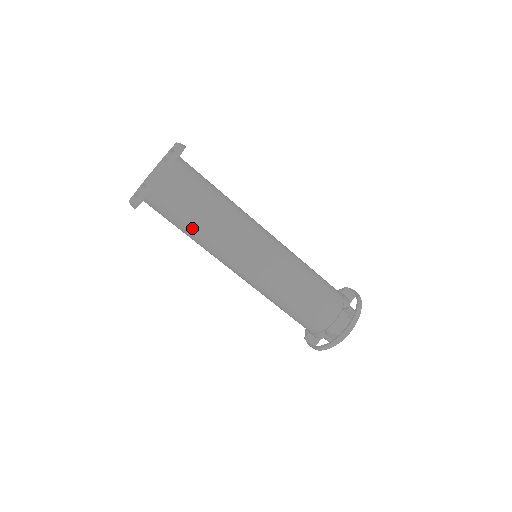
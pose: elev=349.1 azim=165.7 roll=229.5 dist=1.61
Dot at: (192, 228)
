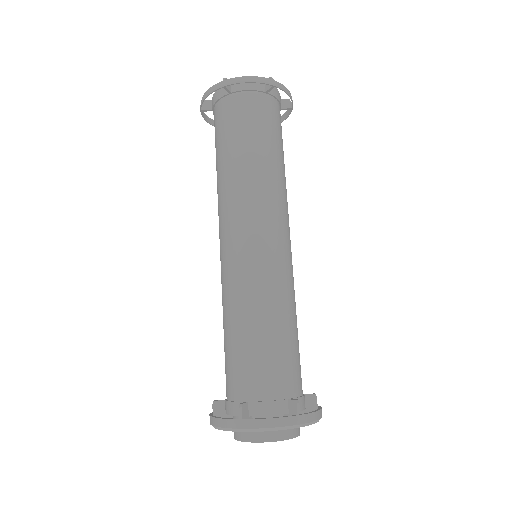
Dot at: (264, 152)
